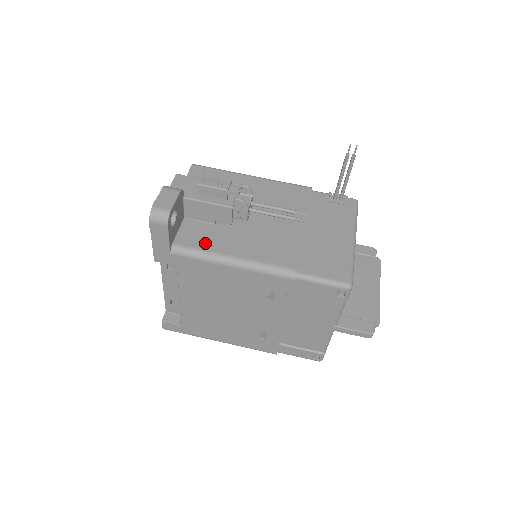
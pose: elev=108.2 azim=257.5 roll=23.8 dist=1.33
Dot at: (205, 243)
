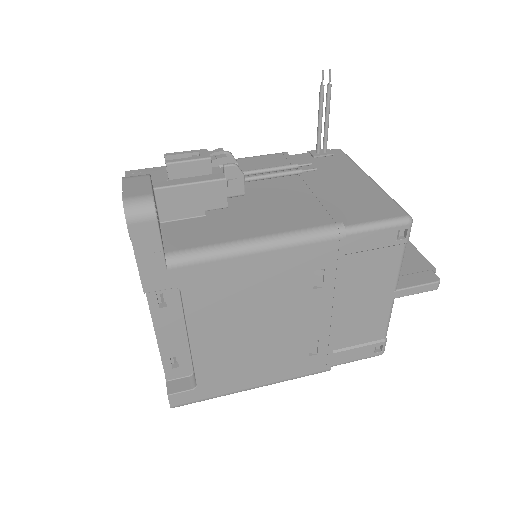
Dot at: (208, 237)
